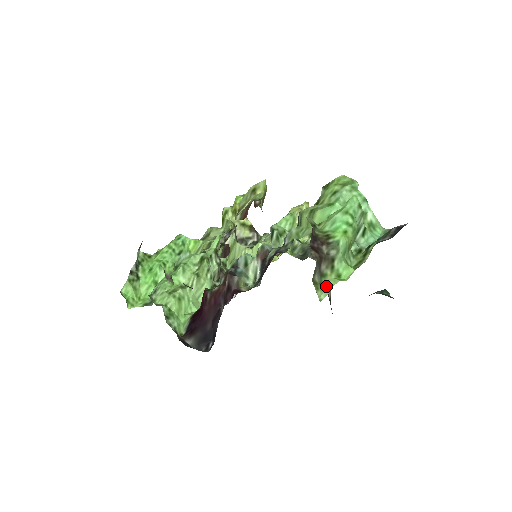
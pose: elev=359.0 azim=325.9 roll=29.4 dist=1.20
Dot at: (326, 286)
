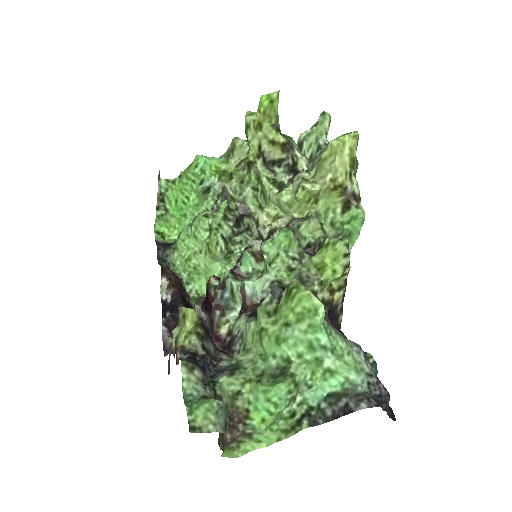
Dot at: (243, 449)
